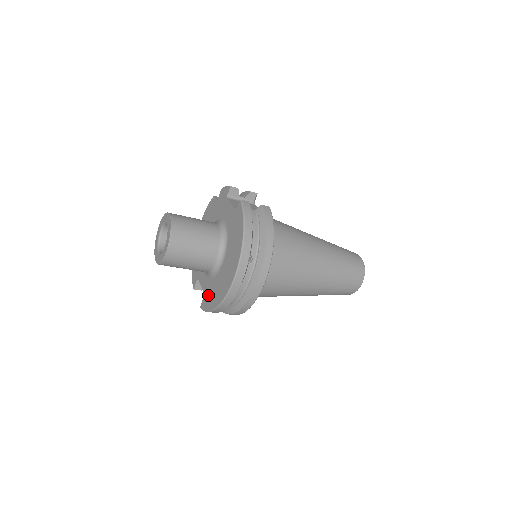
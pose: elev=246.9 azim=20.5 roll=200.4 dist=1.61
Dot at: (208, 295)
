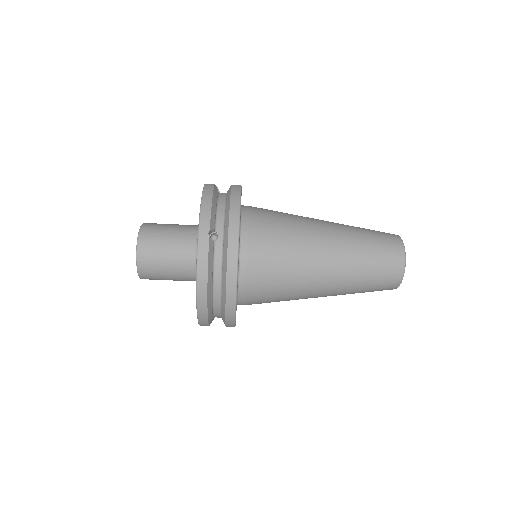
Dot at: occluded
